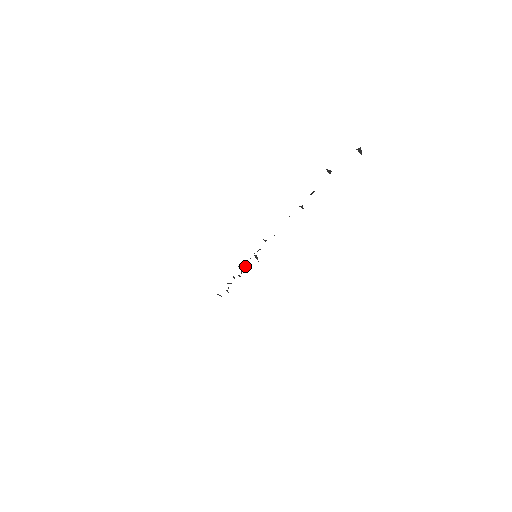
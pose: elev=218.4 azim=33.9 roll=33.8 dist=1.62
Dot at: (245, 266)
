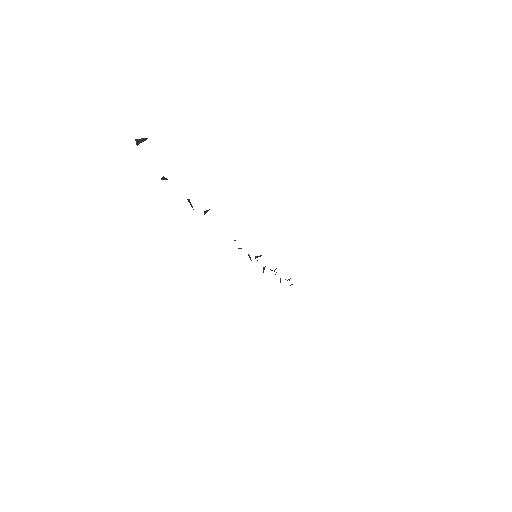
Dot at: occluded
